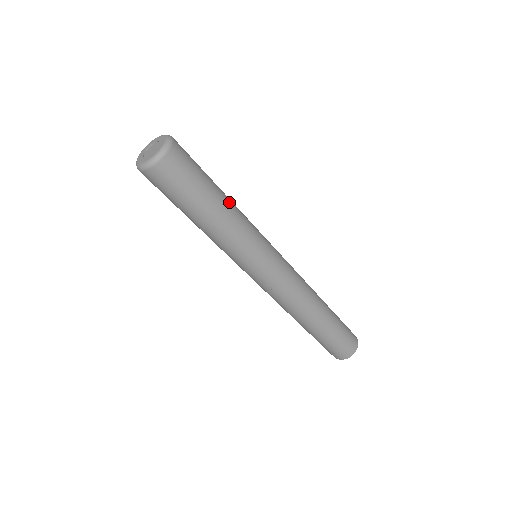
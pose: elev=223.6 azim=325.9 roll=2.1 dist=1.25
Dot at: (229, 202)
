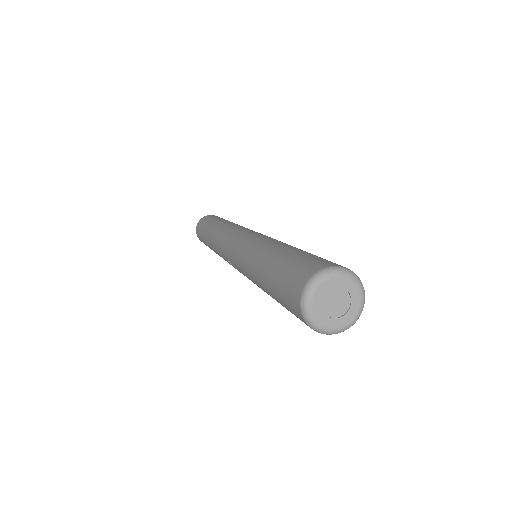
Dot at: occluded
